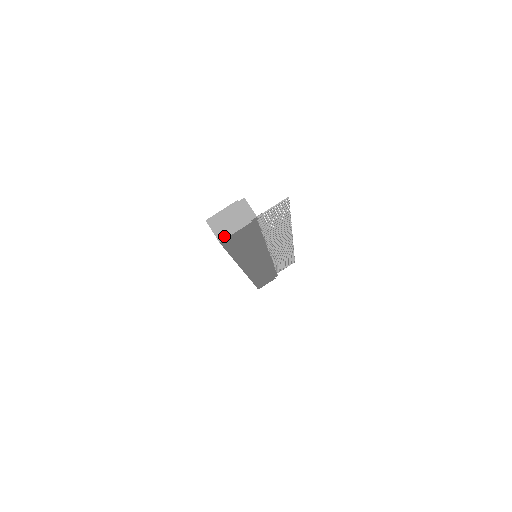
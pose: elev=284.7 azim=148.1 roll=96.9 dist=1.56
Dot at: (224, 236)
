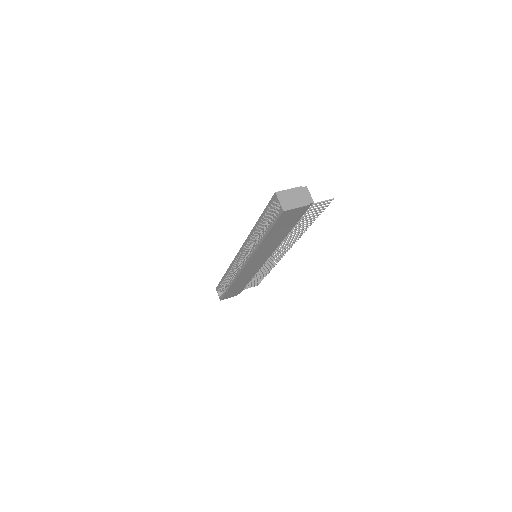
Dot at: (288, 208)
